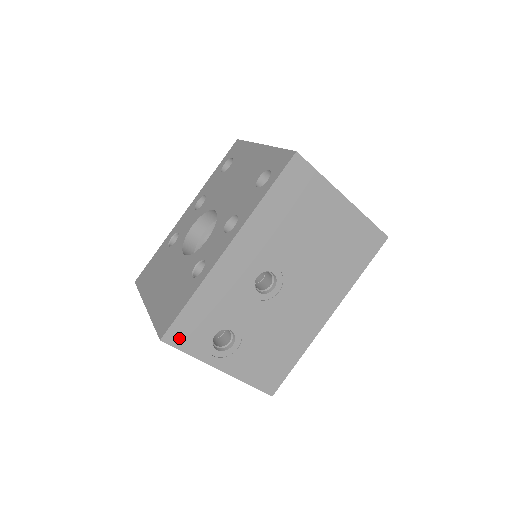
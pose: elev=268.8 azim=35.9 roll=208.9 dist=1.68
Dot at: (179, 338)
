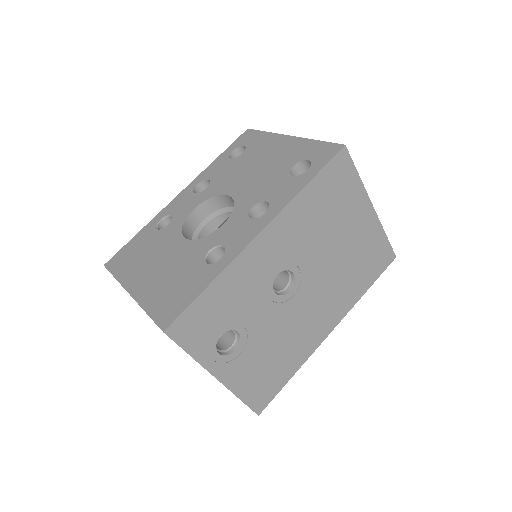
Dot at: (184, 333)
